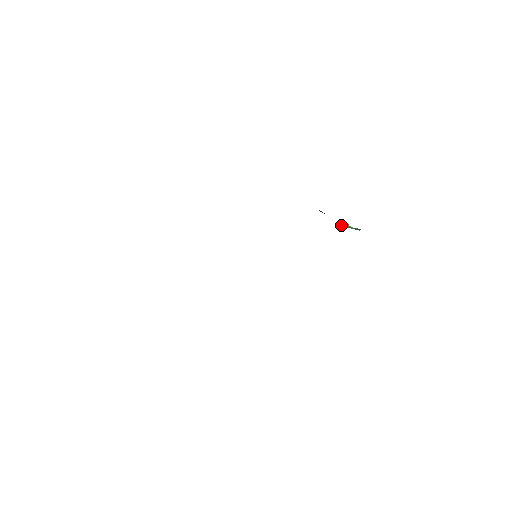
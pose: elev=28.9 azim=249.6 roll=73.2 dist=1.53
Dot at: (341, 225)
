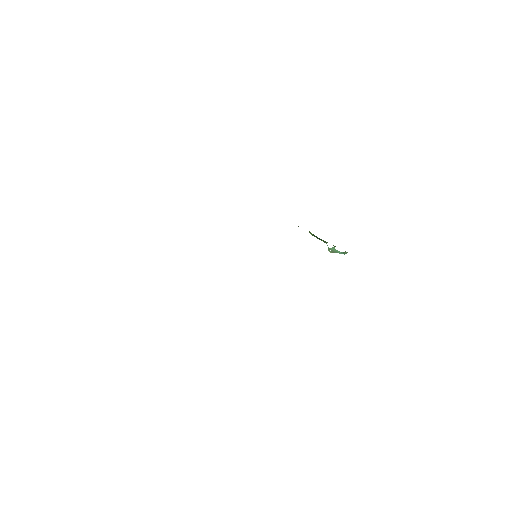
Dot at: (329, 250)
